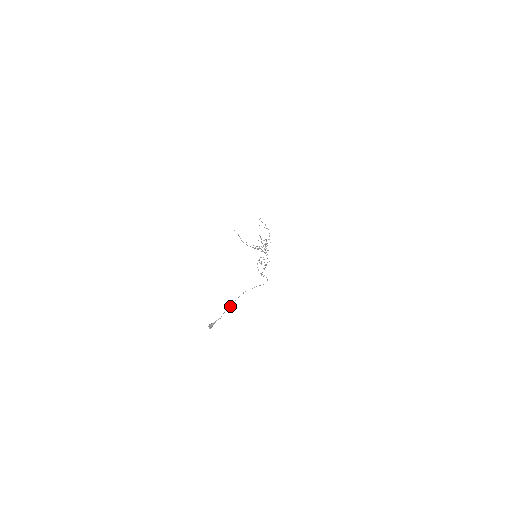
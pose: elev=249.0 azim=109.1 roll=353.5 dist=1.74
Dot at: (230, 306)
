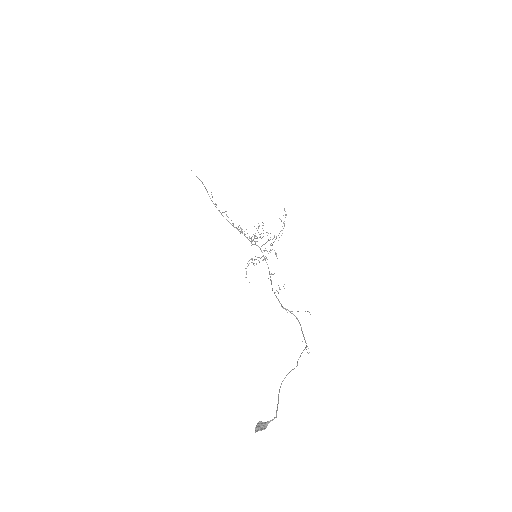
Dot at: (280, 386)
